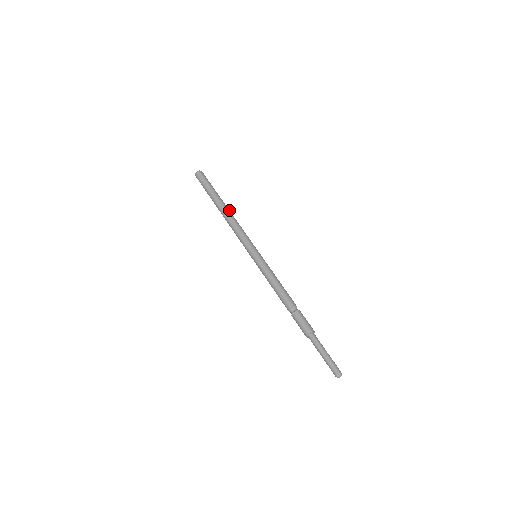
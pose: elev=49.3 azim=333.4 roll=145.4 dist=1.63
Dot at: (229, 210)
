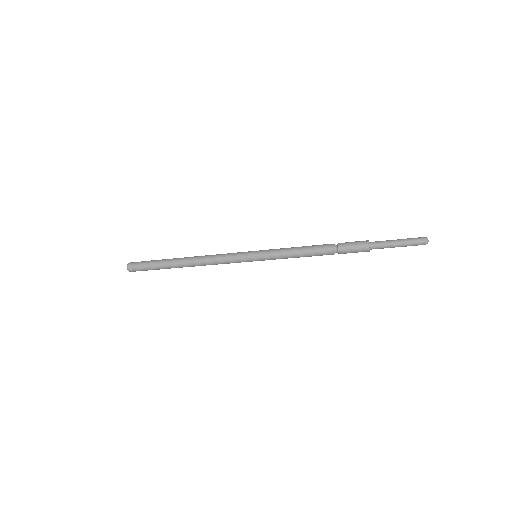
Dot at: occluded
